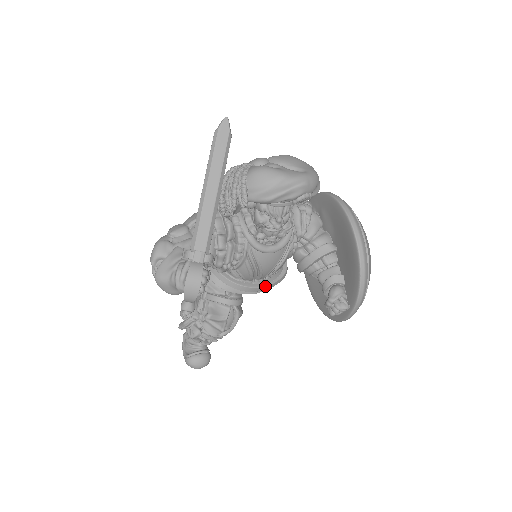
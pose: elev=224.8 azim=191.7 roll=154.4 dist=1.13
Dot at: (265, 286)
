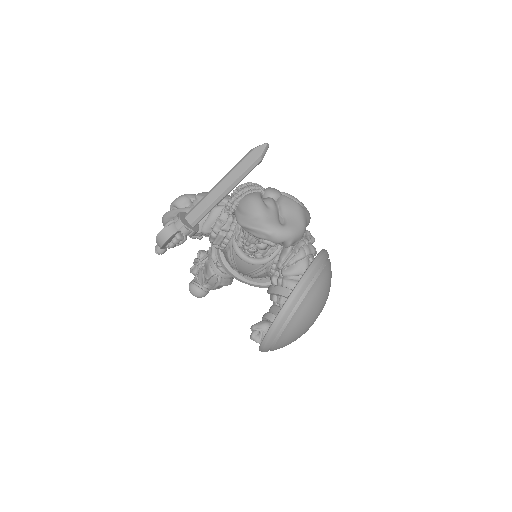
Dot at: (244, 281)
